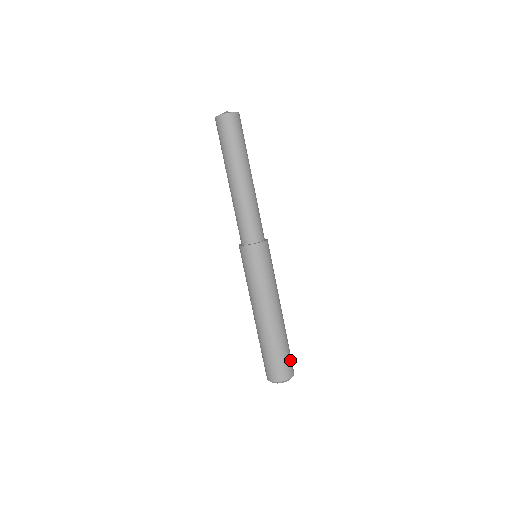
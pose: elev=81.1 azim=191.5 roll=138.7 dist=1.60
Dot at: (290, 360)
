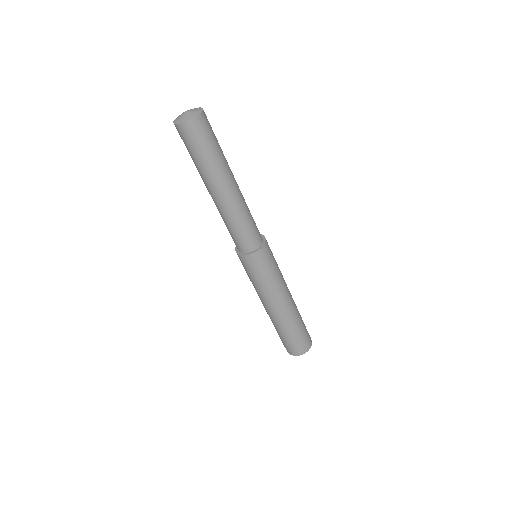
Dot at: (297, 344)
